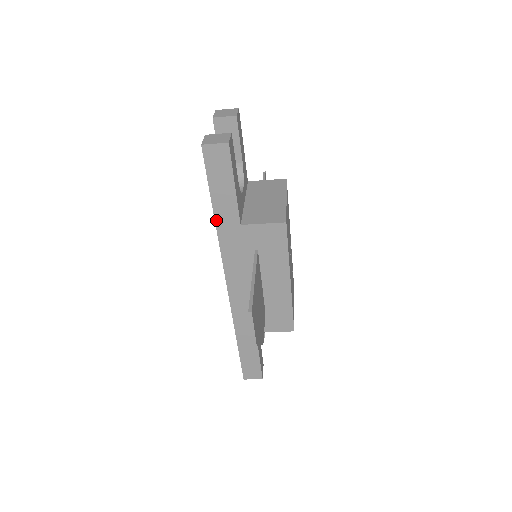
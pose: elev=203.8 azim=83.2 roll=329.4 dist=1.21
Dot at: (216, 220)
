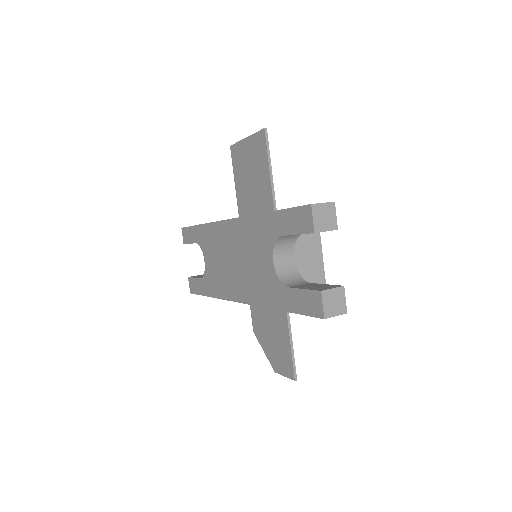
Dot at: (277, 309)
